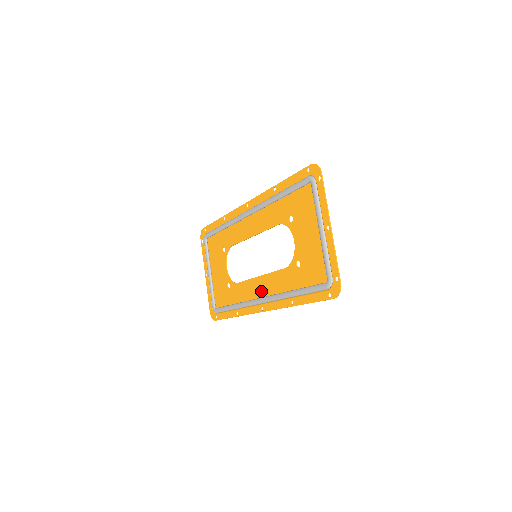
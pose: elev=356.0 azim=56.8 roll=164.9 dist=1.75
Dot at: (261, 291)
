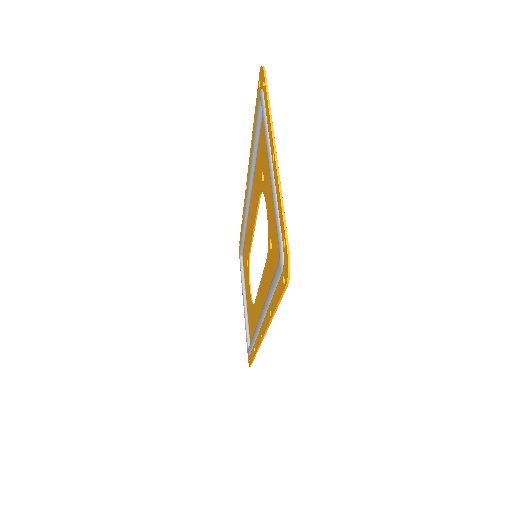
Dot at: (261, 307)
